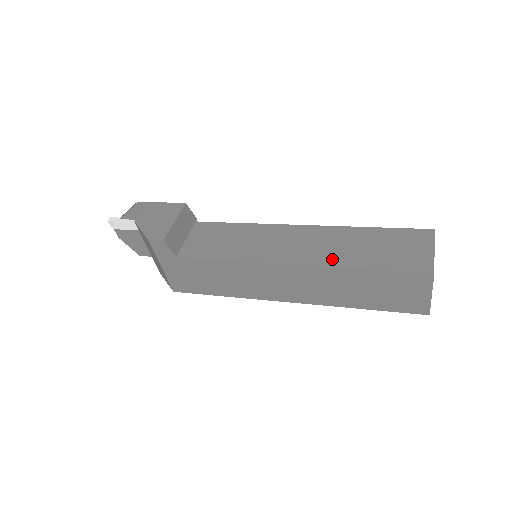
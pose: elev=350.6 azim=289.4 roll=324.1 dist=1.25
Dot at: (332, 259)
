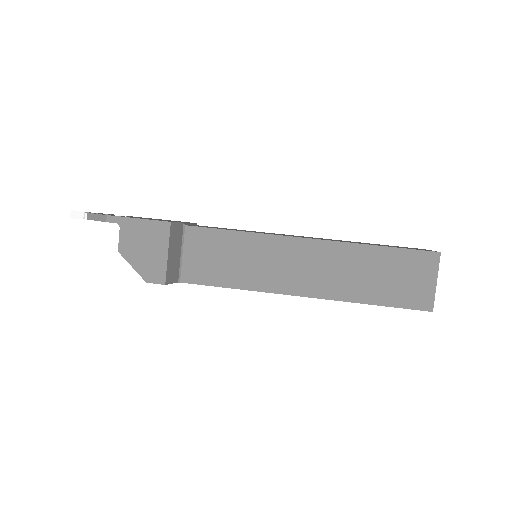
Dot at: (340, 291)
